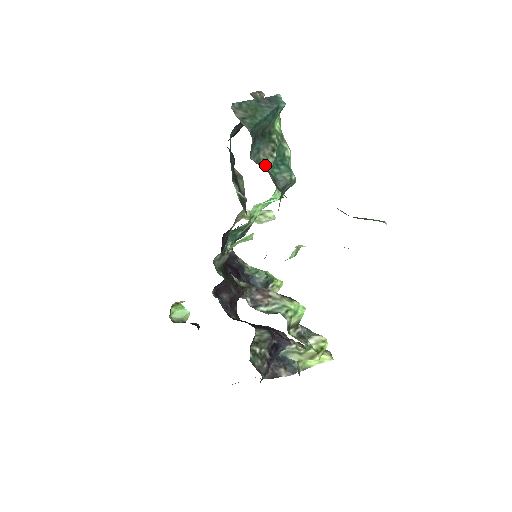
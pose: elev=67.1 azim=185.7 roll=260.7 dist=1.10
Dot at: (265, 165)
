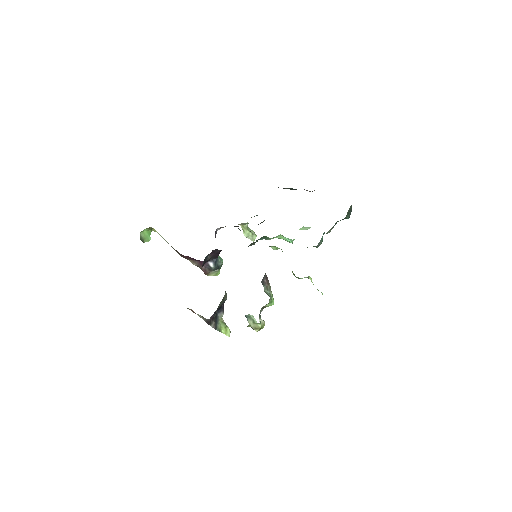
Dot at: (327, 233)
